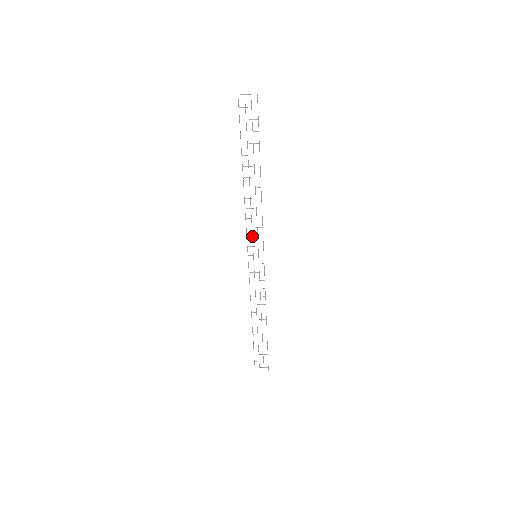
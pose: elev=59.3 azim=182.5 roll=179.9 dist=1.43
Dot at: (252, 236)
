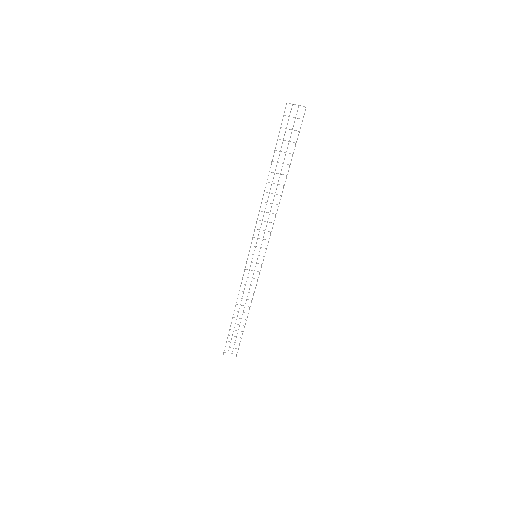
Dot at: occluded
